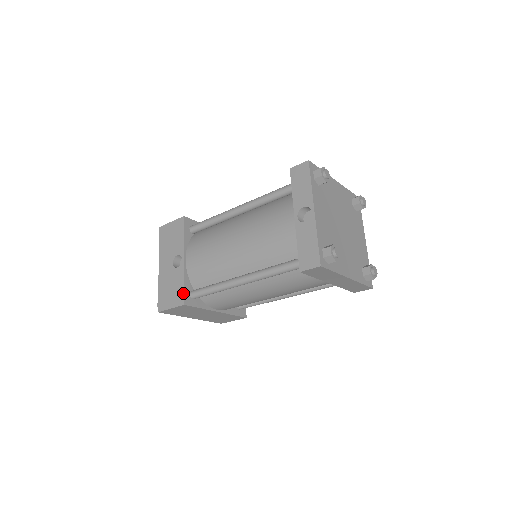
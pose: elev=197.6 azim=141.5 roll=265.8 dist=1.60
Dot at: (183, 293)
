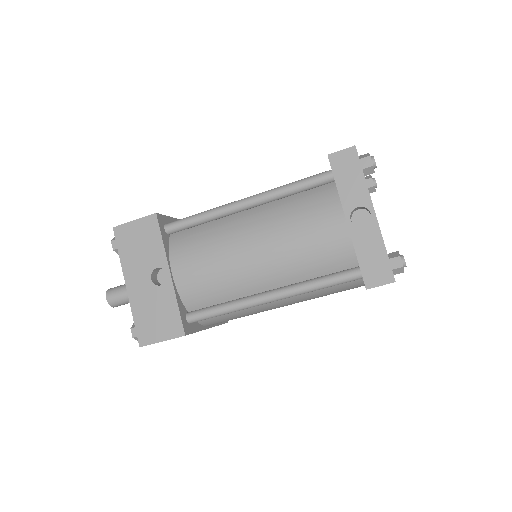
Dot at: (180, 320)
